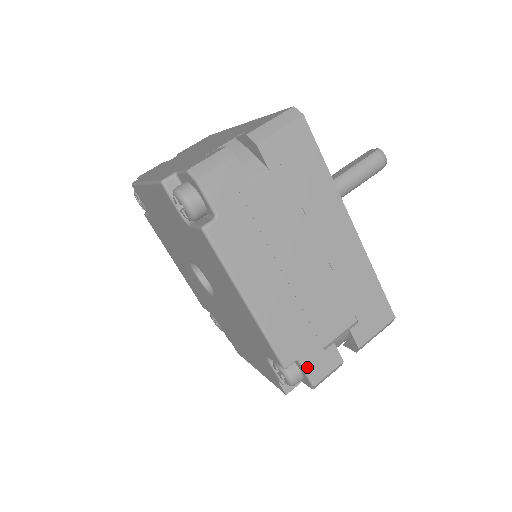
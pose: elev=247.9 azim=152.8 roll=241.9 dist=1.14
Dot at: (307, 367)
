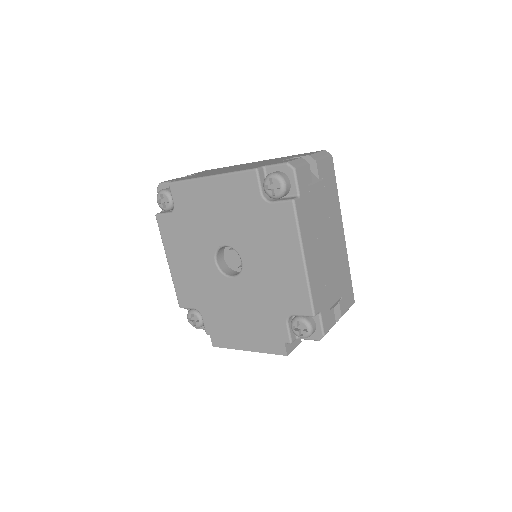
Dot at: (323, 319)
